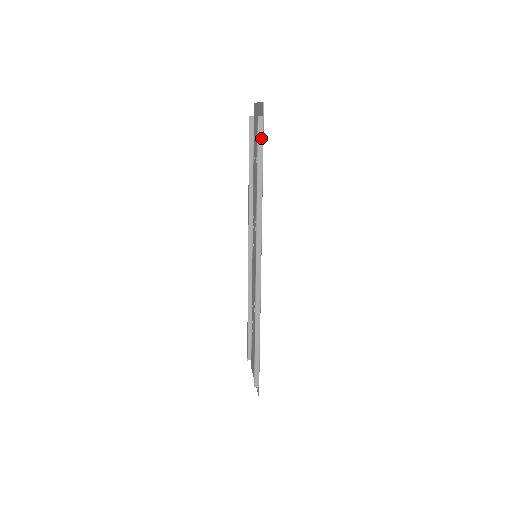
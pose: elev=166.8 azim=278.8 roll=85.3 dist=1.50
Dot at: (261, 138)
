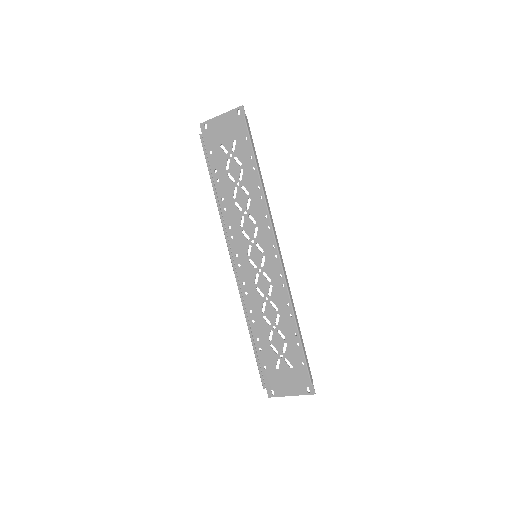
Dot at: (250, 134)
